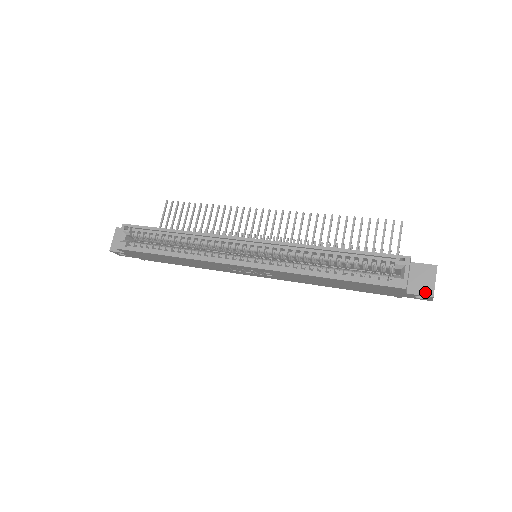
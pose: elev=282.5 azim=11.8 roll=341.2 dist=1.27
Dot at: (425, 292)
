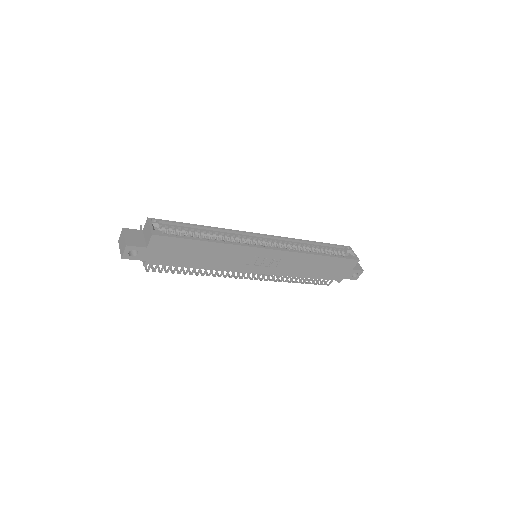
Dot at: (359, 269)
